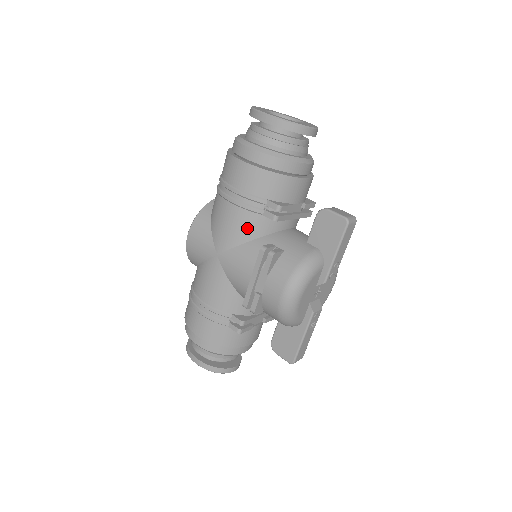
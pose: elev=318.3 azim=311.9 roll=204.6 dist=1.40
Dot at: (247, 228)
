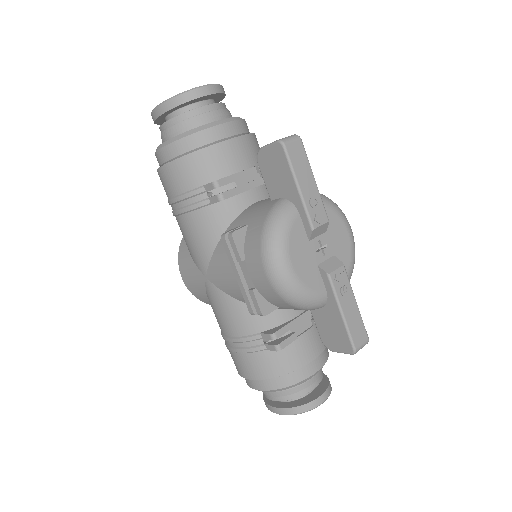
Dot at: (207, 229)
